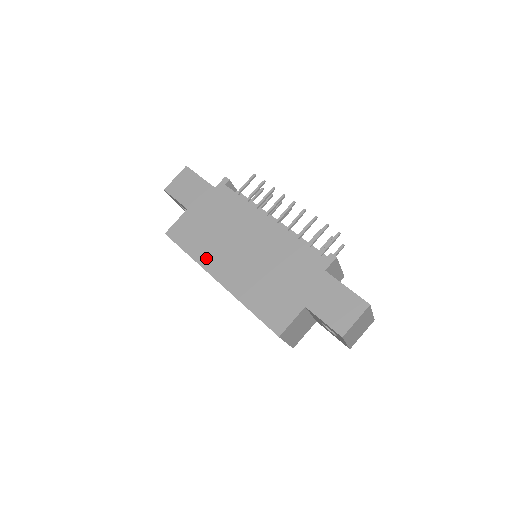
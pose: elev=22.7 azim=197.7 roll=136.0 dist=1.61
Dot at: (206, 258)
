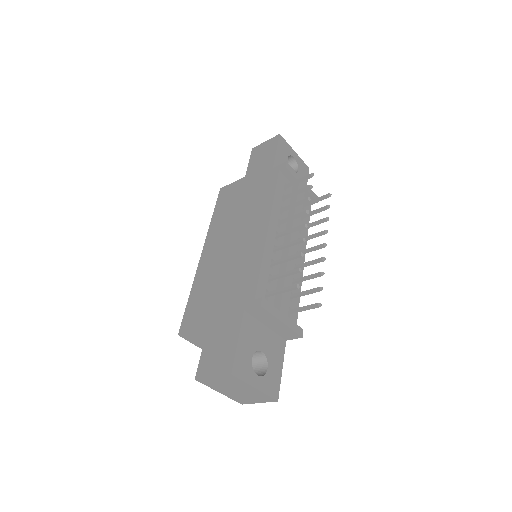
Dot at: (214, 229)
